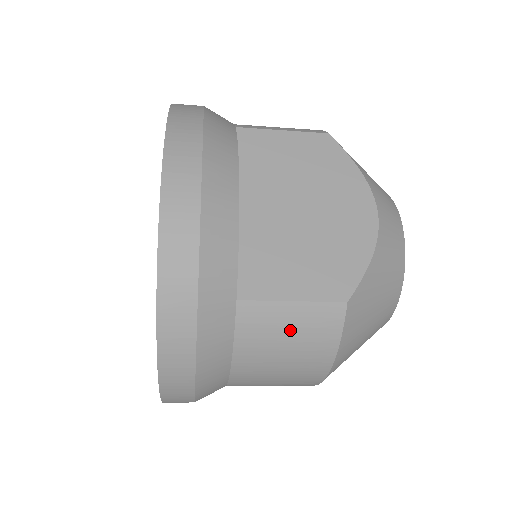
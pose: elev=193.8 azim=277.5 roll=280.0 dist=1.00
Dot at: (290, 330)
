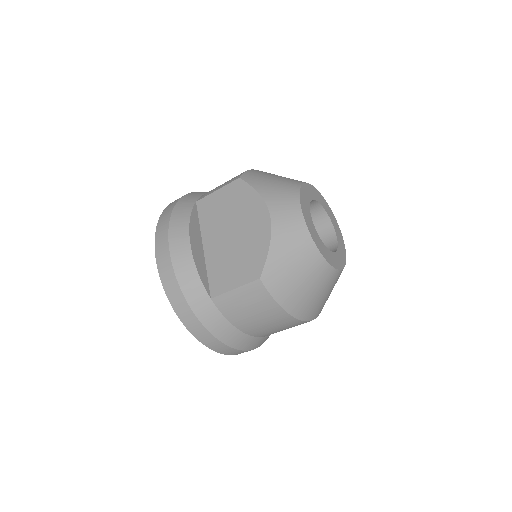
Dot at: (244, 303)
